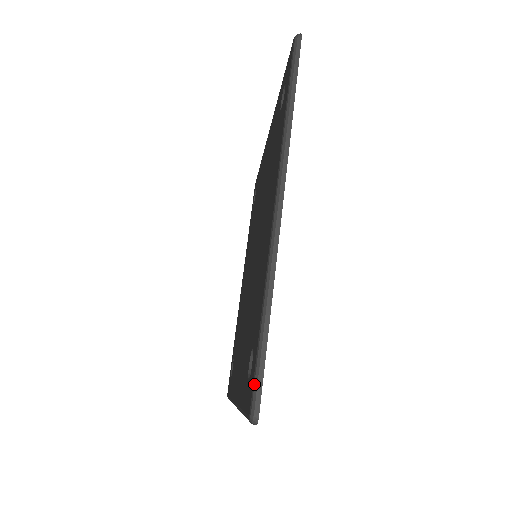
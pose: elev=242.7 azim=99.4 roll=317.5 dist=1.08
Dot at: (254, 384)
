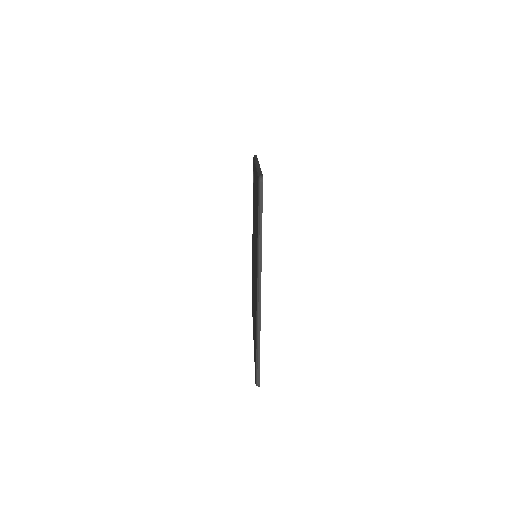
Dot at: (256, 373)
